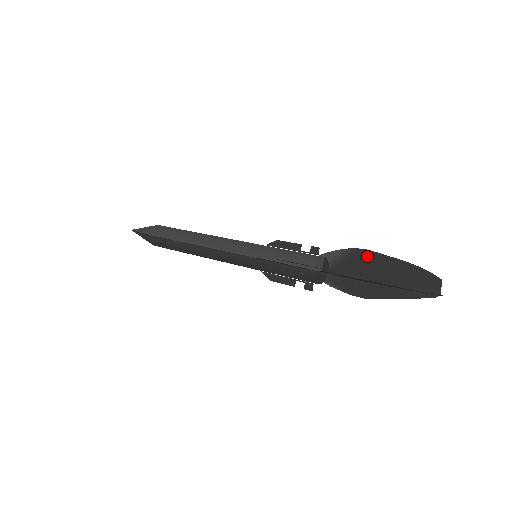
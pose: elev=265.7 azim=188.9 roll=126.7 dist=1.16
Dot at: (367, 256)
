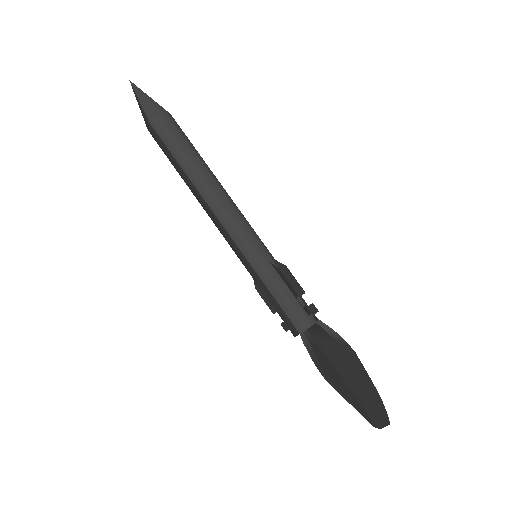
Dot at: (352, 357)
